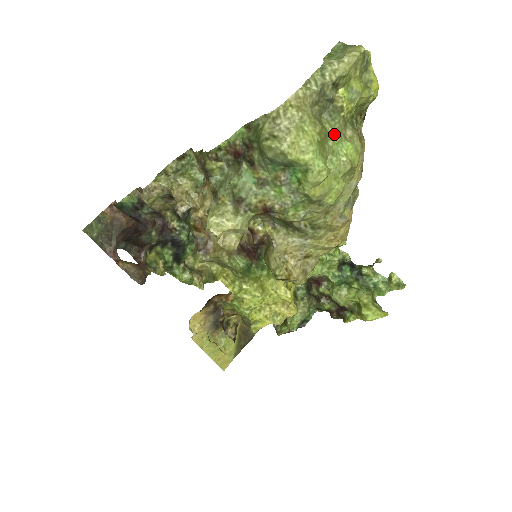
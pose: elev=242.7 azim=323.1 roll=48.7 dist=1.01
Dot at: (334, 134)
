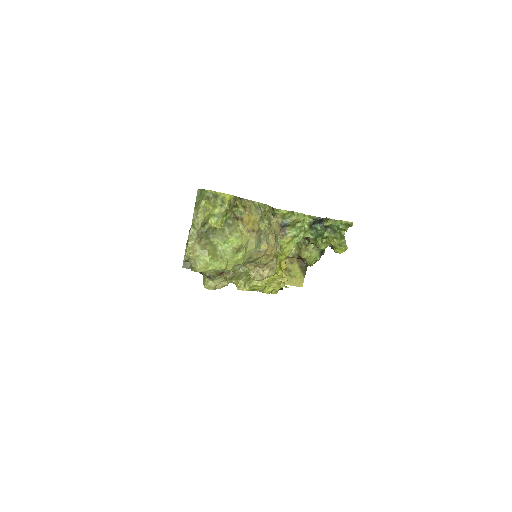
Dot at: (220, 241)
